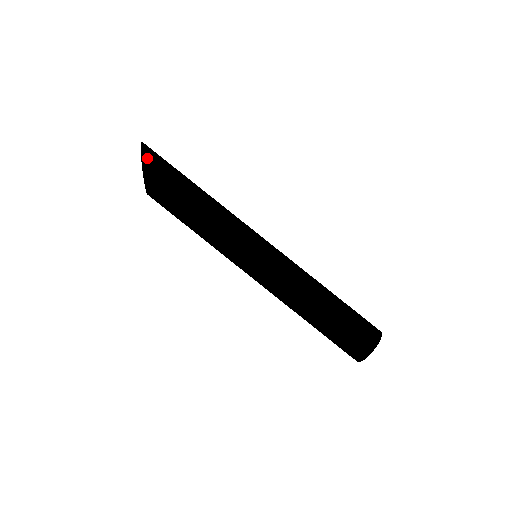
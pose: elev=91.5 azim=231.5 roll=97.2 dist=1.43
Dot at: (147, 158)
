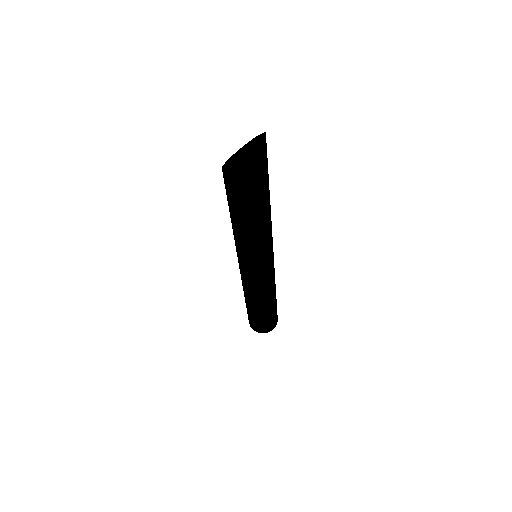
Dot at: (238, 168)
